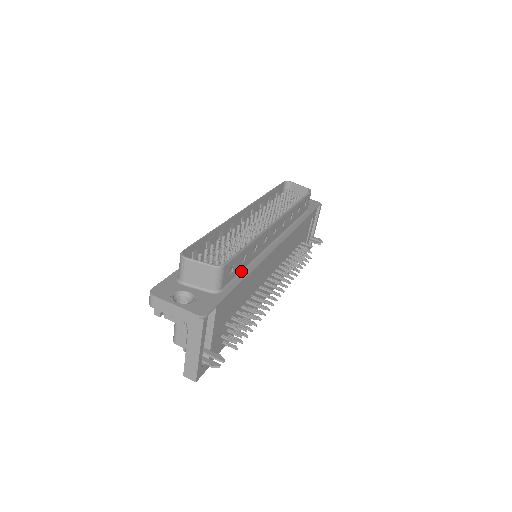
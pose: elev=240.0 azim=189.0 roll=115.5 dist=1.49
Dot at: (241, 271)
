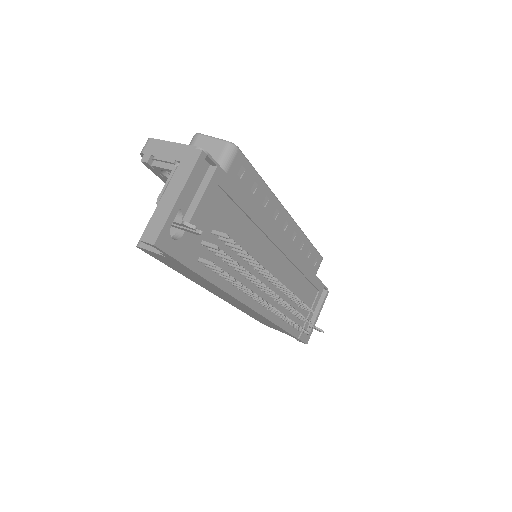
Dot at: occluded
